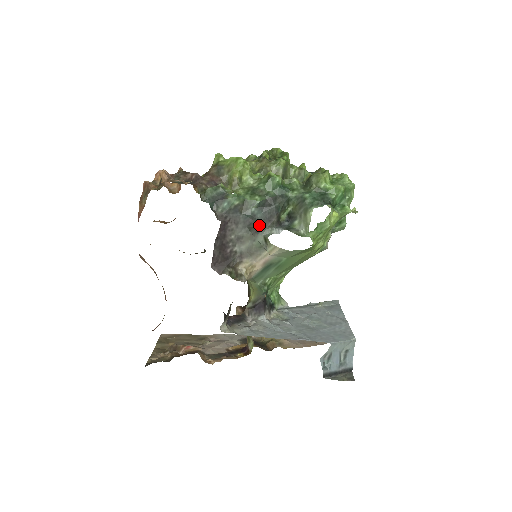
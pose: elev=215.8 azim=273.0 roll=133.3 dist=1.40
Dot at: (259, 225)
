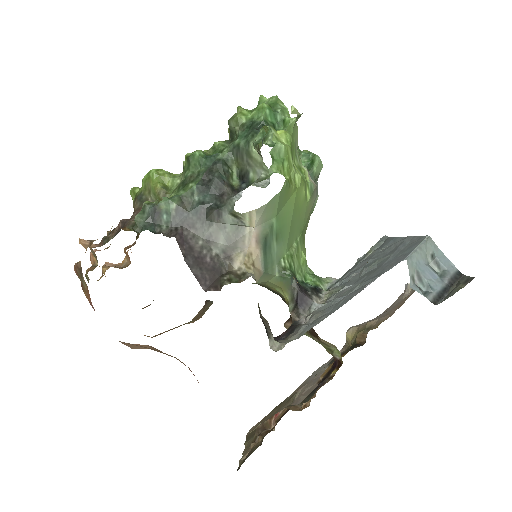
Dot at: (215, 207)
